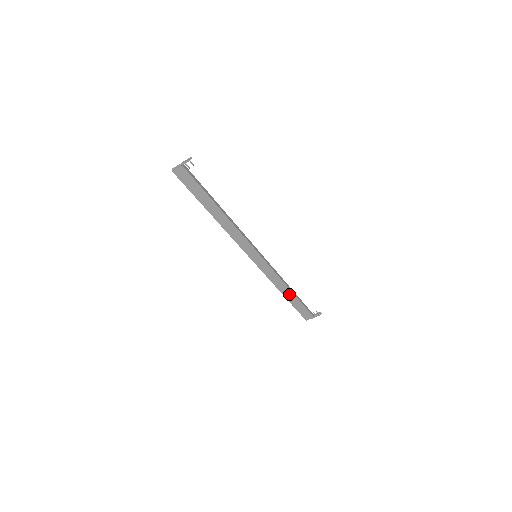
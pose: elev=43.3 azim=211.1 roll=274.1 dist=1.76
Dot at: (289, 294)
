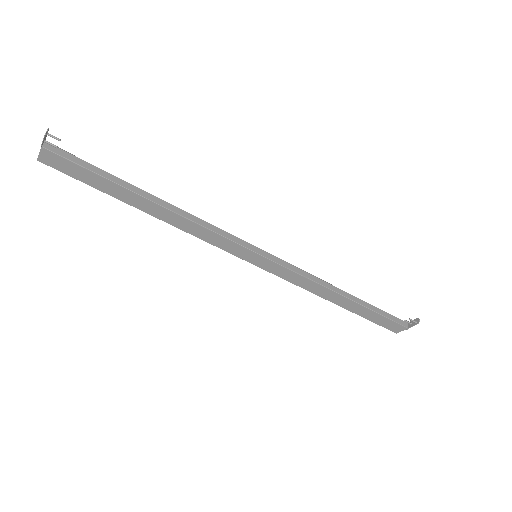
Dot at: (345, 301)
